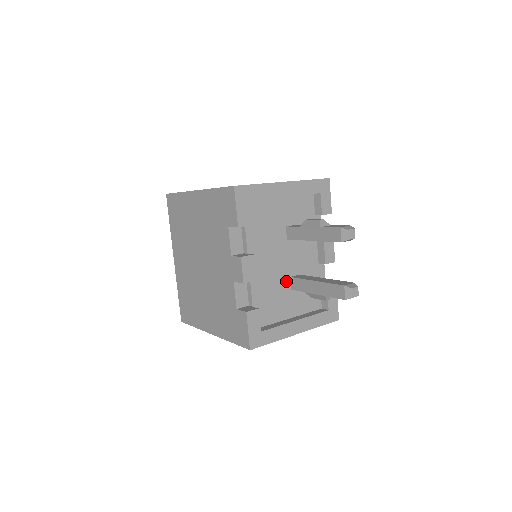
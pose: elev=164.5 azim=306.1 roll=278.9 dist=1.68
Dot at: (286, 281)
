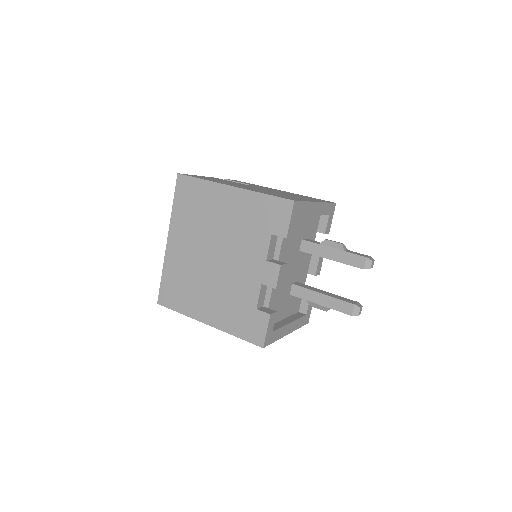
Dot at: (289, 287)
